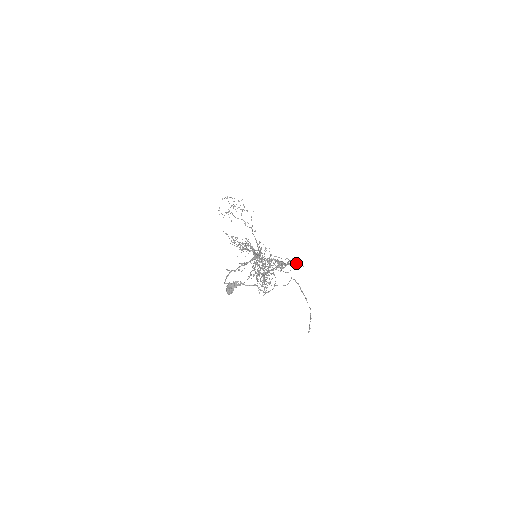
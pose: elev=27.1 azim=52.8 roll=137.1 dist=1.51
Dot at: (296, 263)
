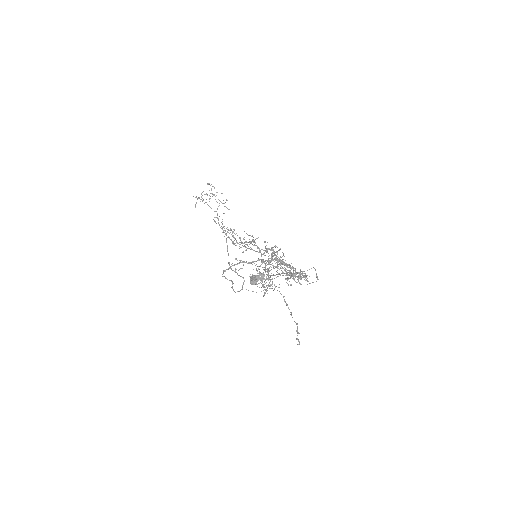
Dot at: occluded
